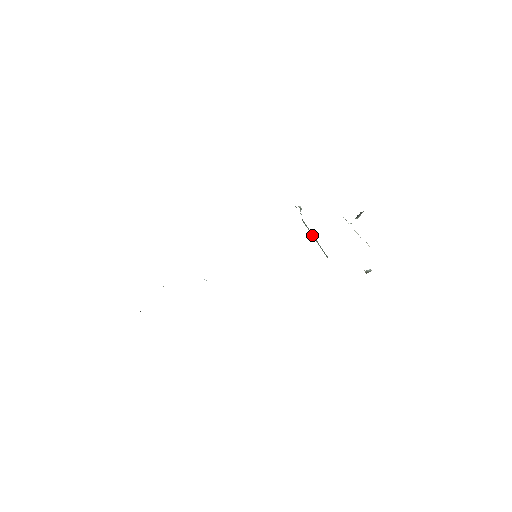
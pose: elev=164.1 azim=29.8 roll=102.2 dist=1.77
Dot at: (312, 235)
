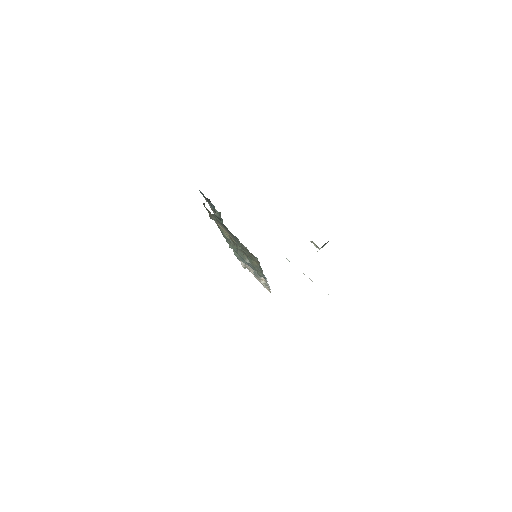
Dot at: occluded
